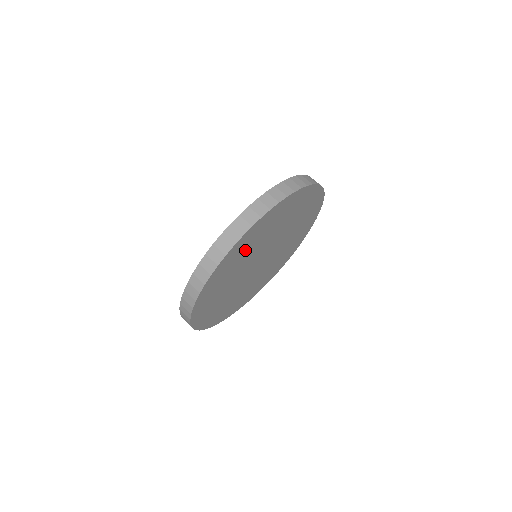
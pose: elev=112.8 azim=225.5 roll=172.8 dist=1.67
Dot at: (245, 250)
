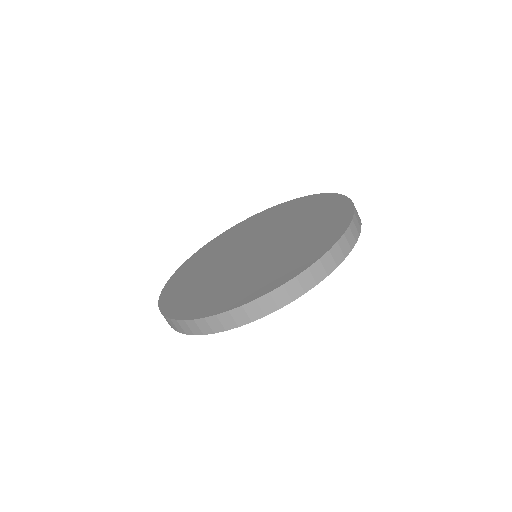
Dot at: occluded
